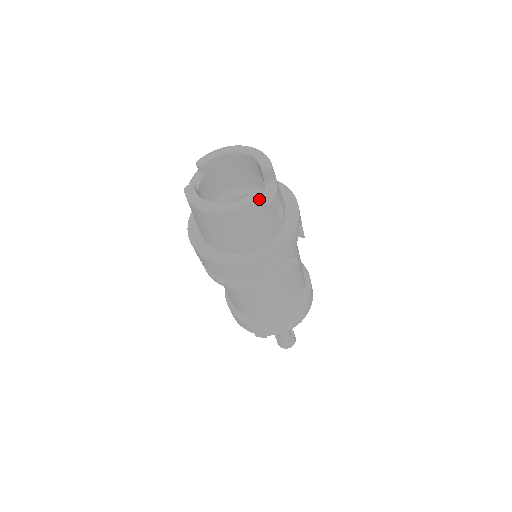
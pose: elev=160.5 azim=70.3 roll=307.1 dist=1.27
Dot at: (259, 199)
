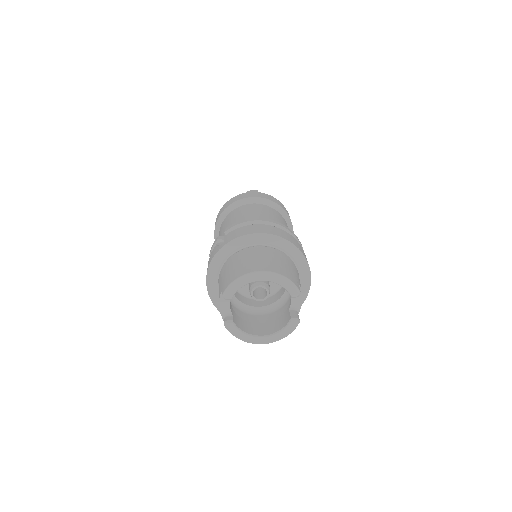
Dot at: (297, 325)
